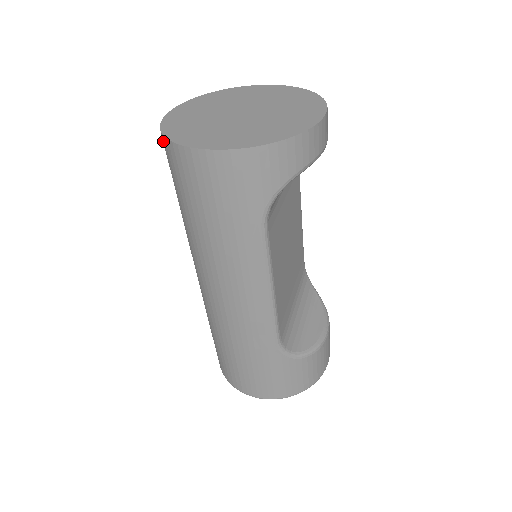
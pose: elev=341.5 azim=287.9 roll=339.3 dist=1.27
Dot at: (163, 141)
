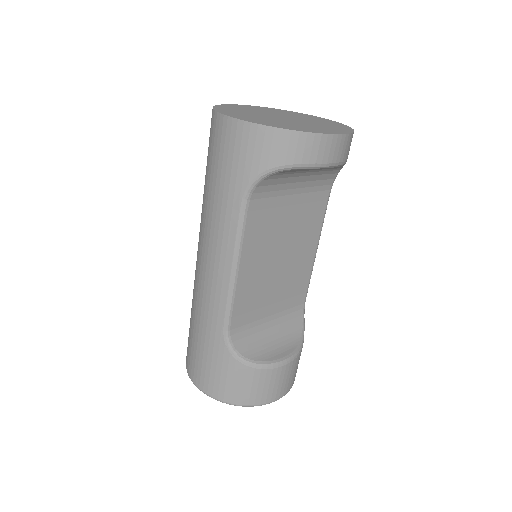
Dot at: occluded
